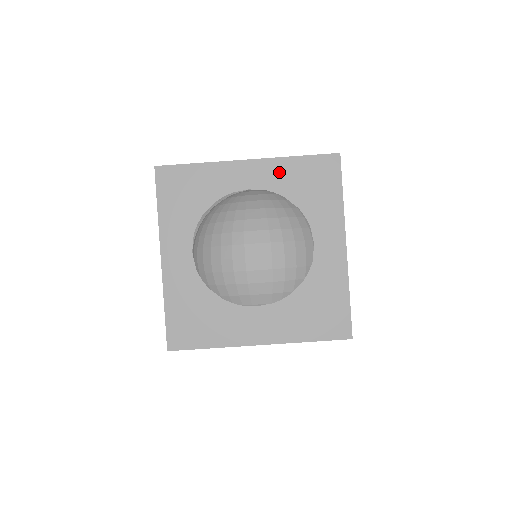
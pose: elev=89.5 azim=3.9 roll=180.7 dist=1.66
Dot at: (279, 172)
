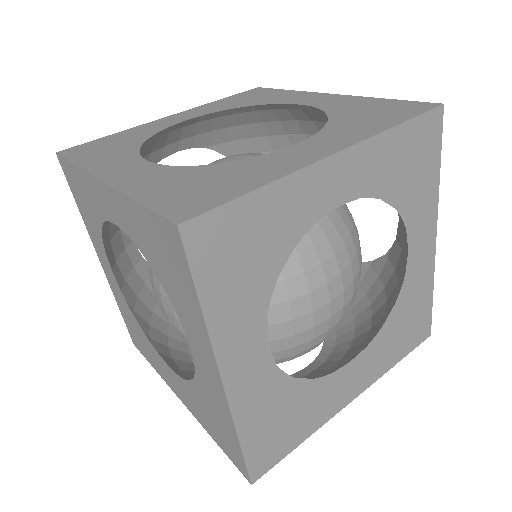
Dot at: (129, 217)
